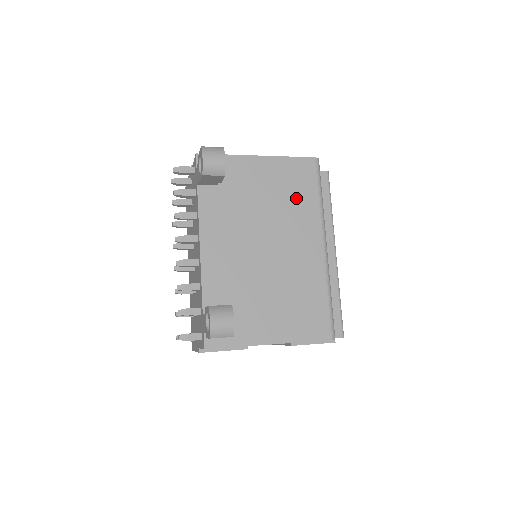
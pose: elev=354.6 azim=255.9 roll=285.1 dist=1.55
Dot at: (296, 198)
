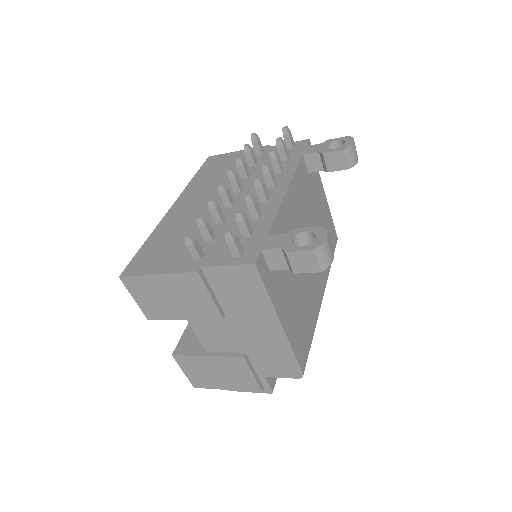
Dot at: occluded
